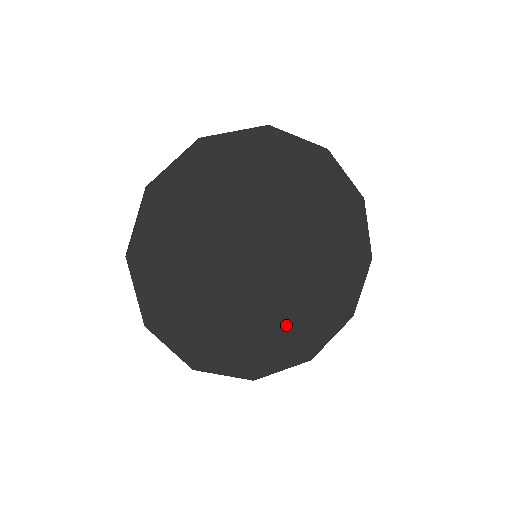
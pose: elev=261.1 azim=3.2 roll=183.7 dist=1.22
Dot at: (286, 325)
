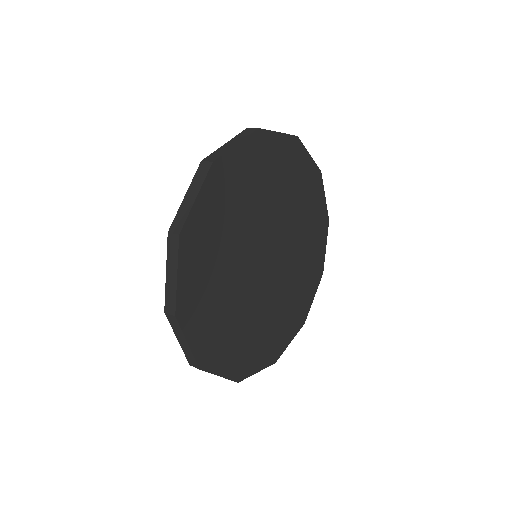
Dot at: (302, 274)
